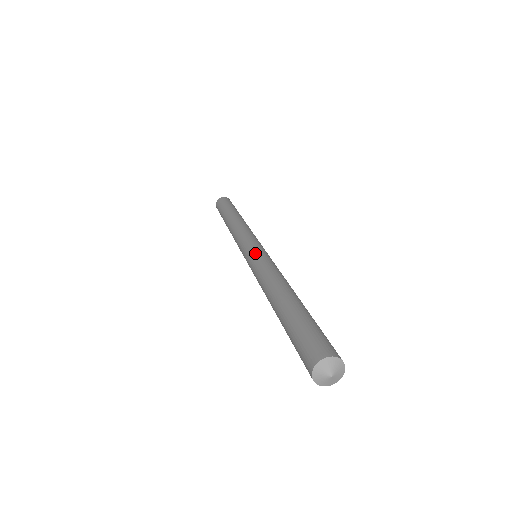
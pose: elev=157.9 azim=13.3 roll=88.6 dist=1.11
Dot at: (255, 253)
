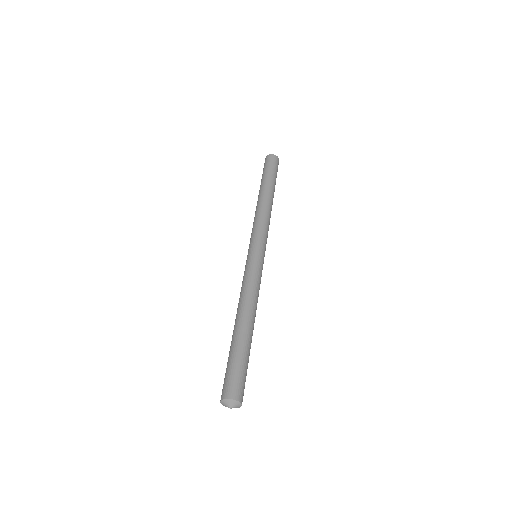
Dot at: (259, 262)
